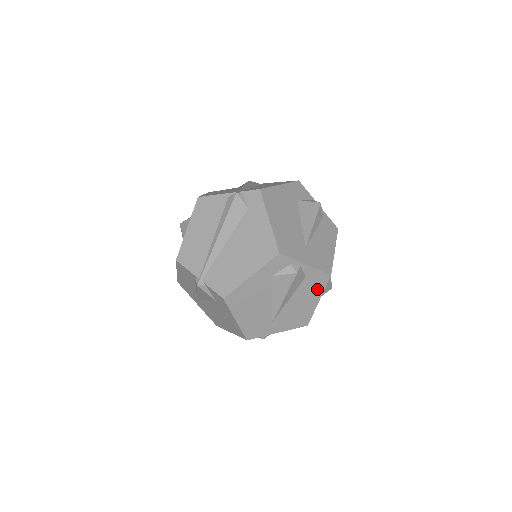
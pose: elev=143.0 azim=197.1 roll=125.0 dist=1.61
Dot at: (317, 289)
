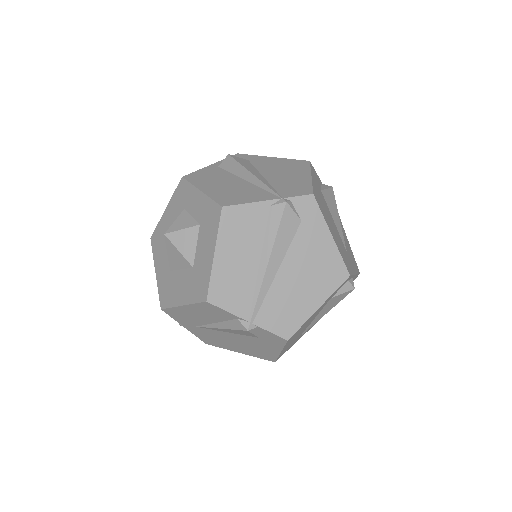
Dot at: occluded
